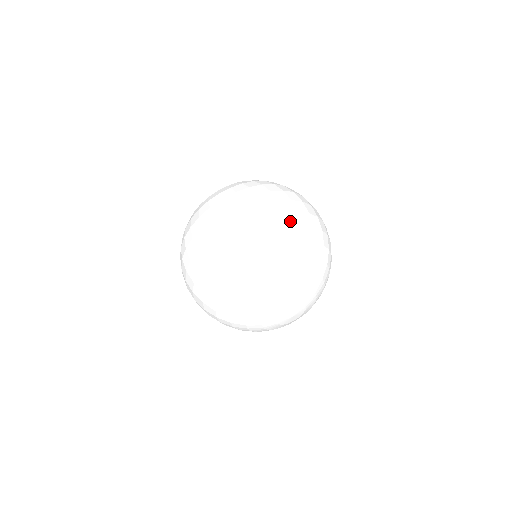
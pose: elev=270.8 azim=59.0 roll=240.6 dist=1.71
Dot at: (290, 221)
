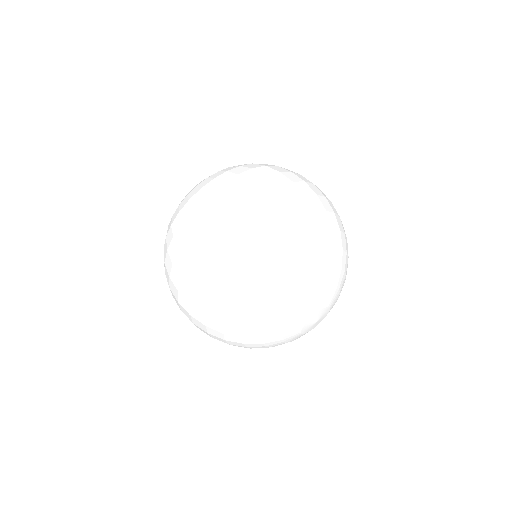
Dot at: (235, 253)
